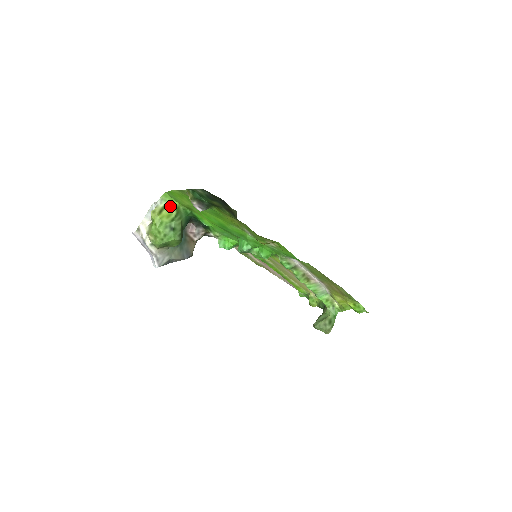
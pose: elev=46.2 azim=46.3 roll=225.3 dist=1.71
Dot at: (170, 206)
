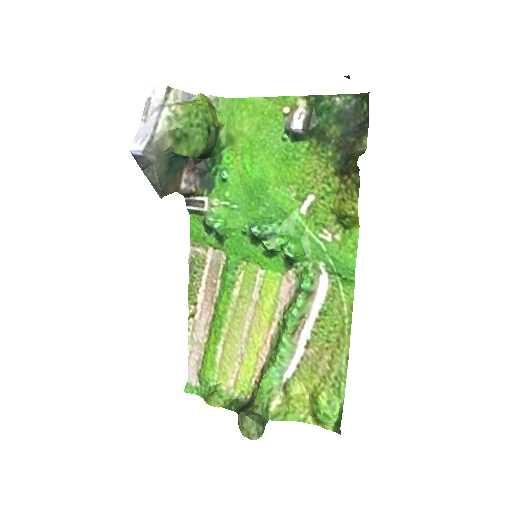
Dot at: (216, 115)
